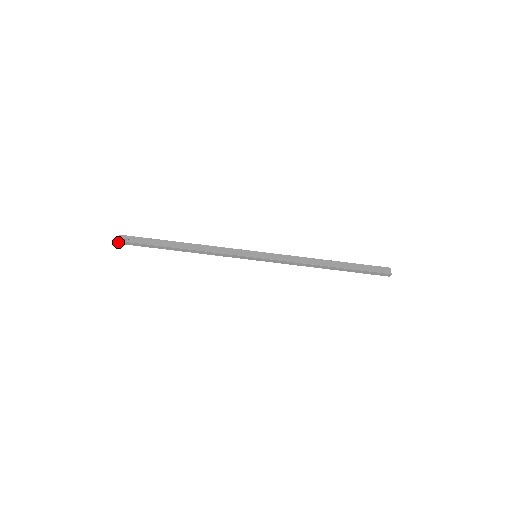
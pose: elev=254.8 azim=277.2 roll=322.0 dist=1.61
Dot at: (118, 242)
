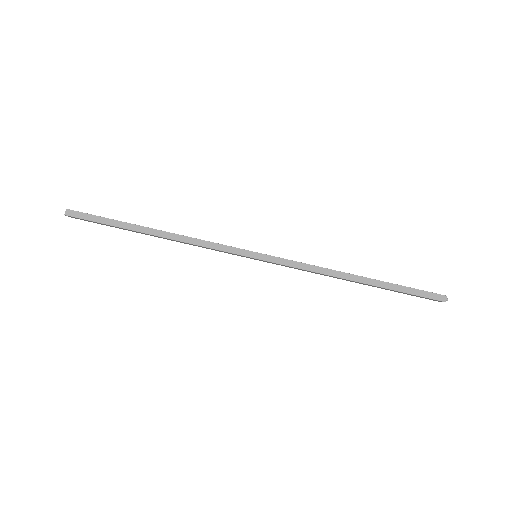
Dot at: (66, 212)
